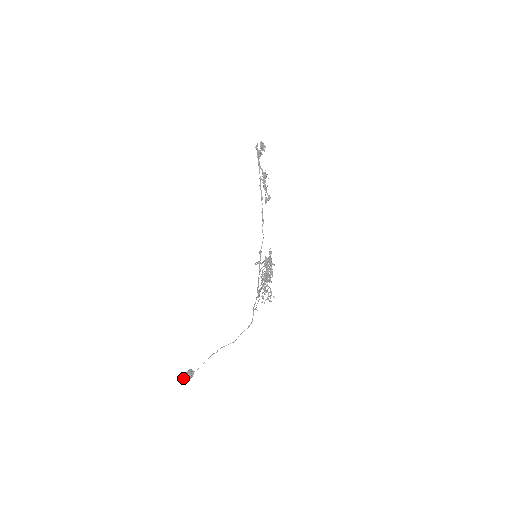
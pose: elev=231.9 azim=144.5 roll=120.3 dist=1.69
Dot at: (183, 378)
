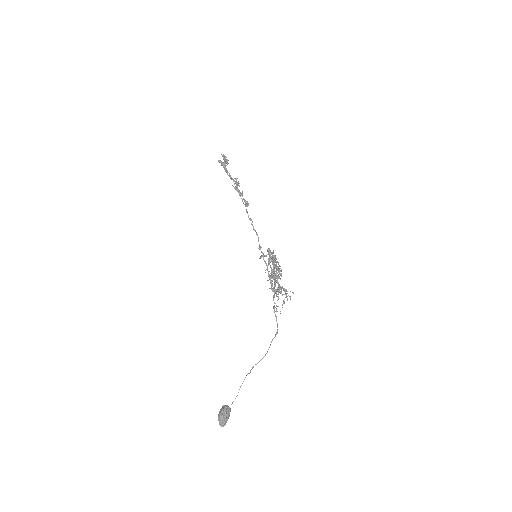
Dot at: (219, 418)
